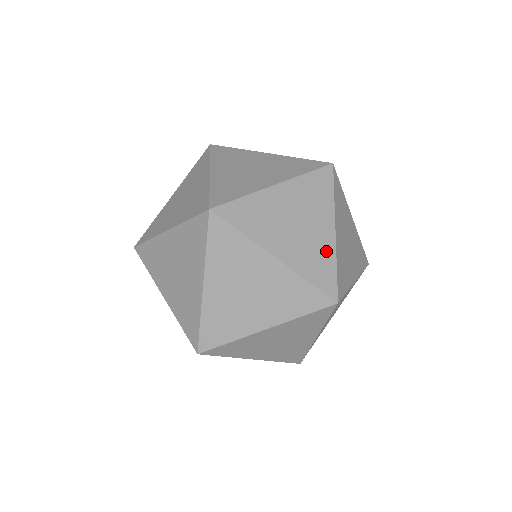
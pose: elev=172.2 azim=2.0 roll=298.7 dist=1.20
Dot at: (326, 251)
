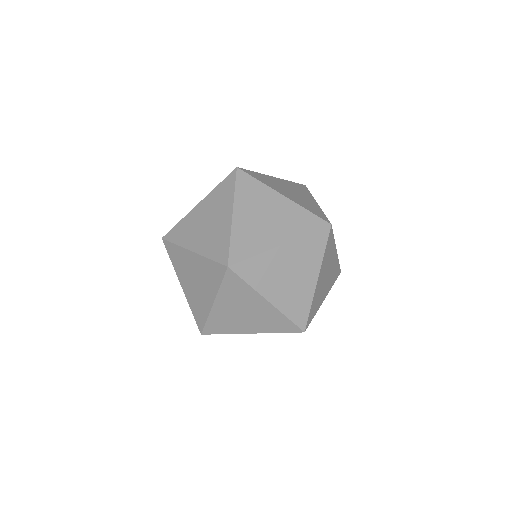
Dot at: (294, 210)
